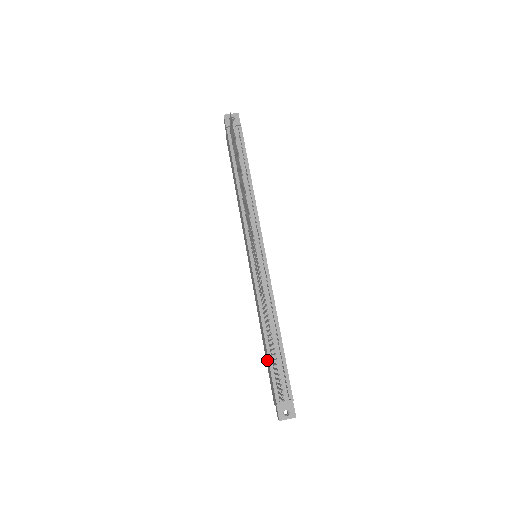
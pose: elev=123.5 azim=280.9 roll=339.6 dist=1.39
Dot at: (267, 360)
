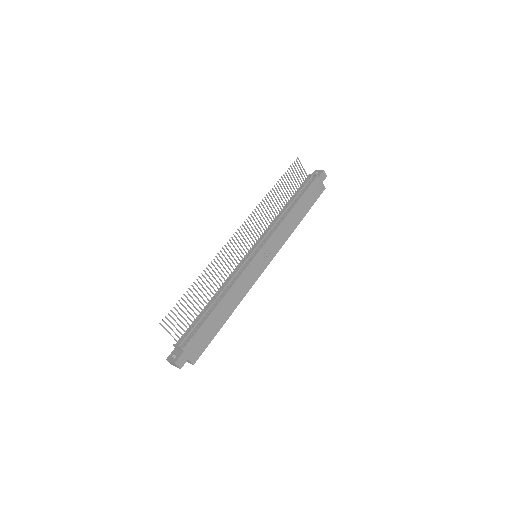
Dot at: occluded
